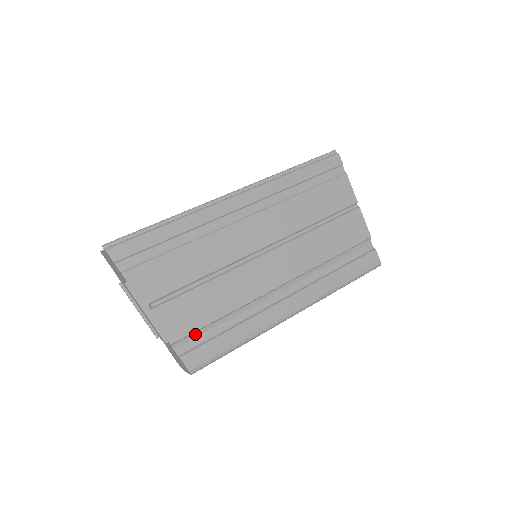
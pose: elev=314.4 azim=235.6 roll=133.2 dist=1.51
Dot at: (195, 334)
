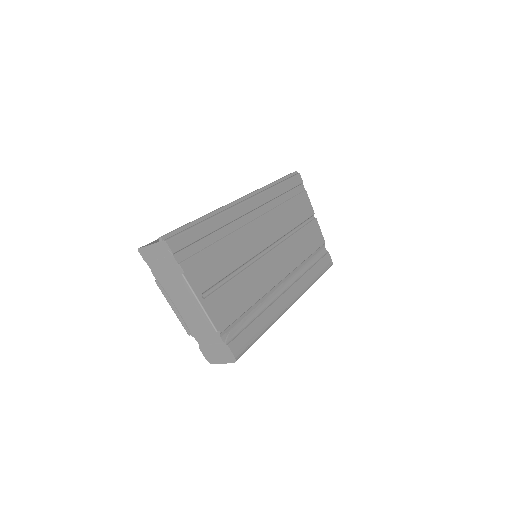
Dot at: (234, 323)
